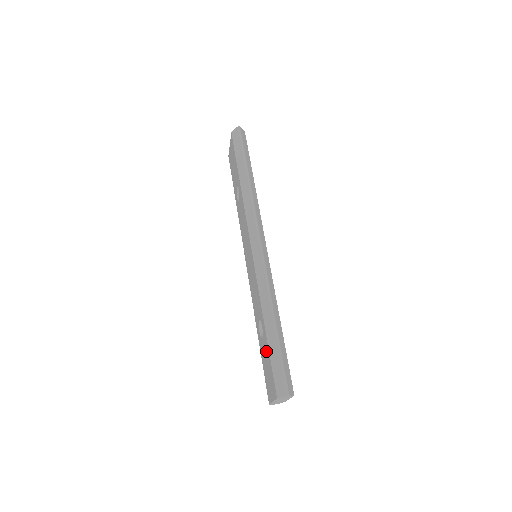
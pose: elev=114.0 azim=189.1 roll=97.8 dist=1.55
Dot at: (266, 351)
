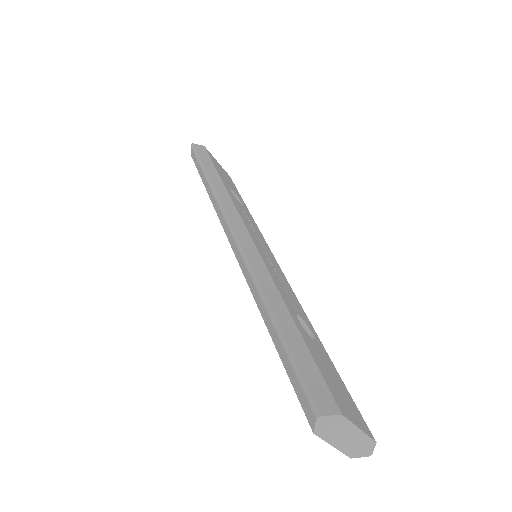
Dot at: occluded
